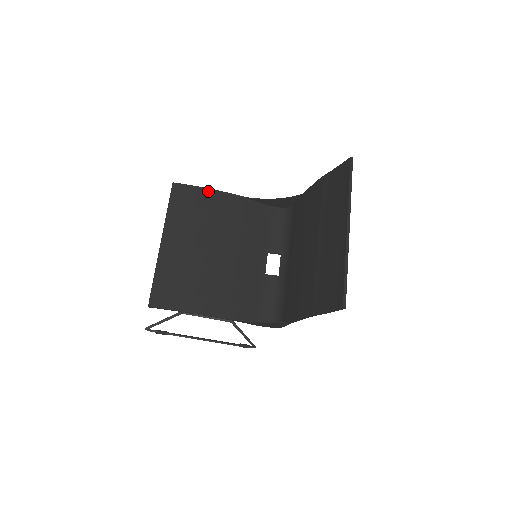
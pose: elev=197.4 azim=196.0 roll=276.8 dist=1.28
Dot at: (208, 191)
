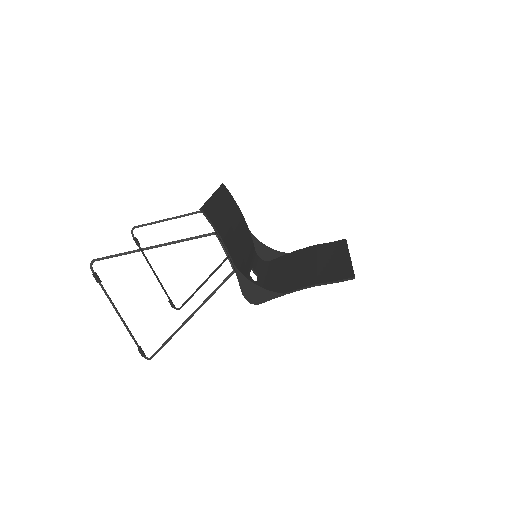
Dot at: (238, 206)
